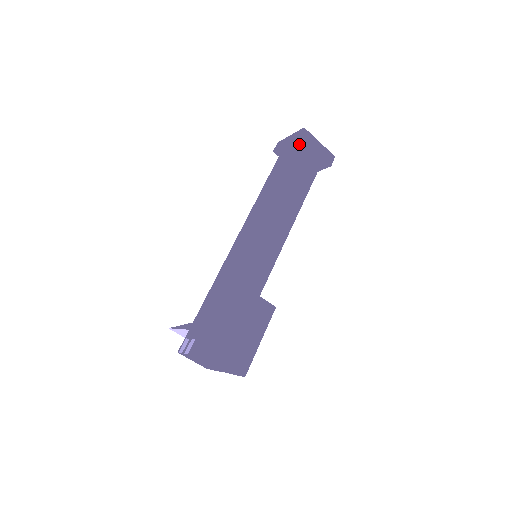
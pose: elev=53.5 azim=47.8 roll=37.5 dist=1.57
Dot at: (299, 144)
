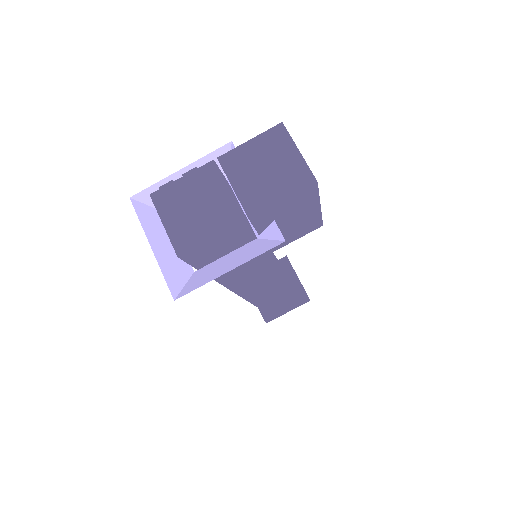
Dot at: (282, 266)
